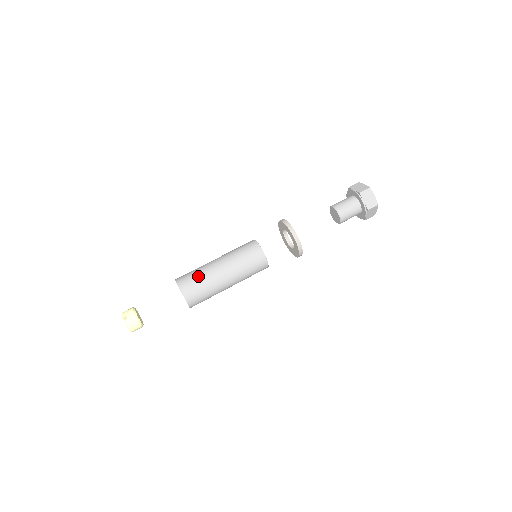
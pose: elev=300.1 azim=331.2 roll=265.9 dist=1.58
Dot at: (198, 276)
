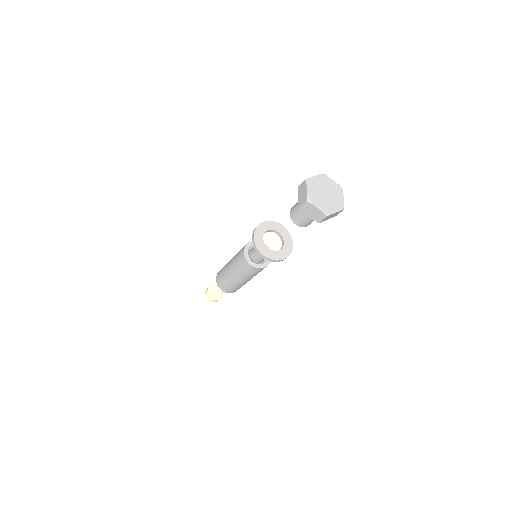
Dot at: (223, 279)
